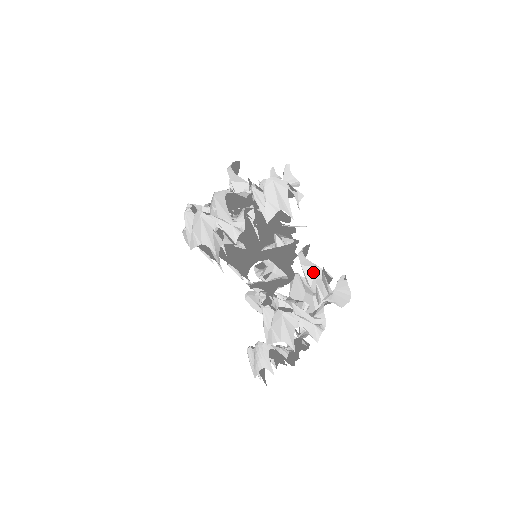
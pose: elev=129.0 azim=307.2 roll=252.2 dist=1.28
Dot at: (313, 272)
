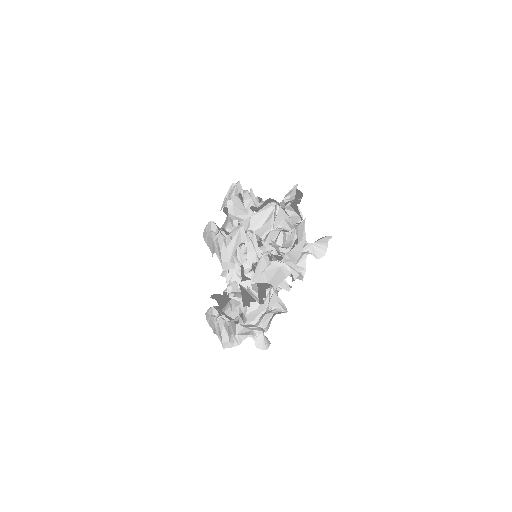
Dot at: (278, 301)
